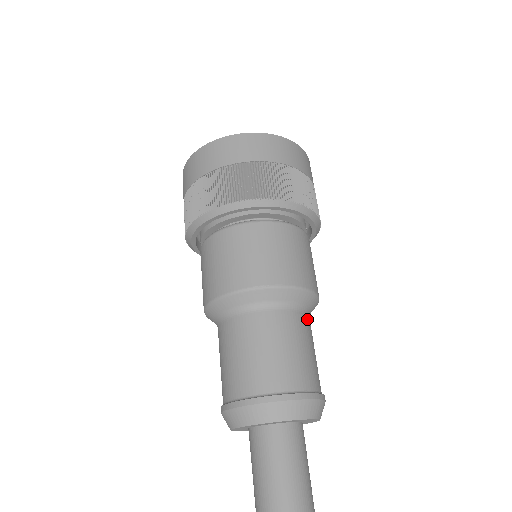
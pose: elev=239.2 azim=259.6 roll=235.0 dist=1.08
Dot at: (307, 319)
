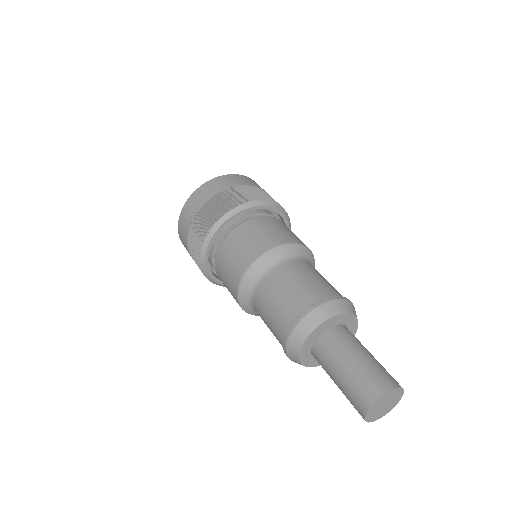
Dot at: (303, 262)
